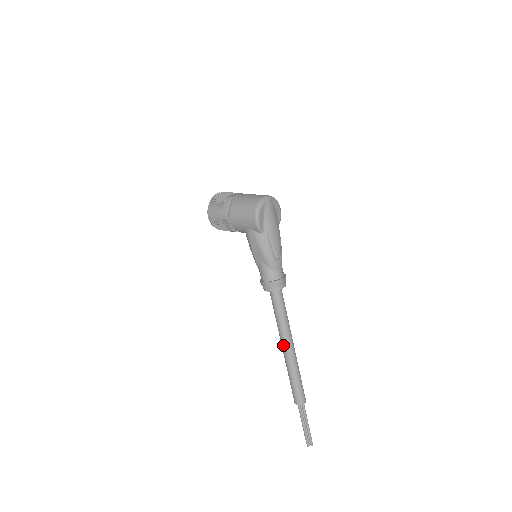
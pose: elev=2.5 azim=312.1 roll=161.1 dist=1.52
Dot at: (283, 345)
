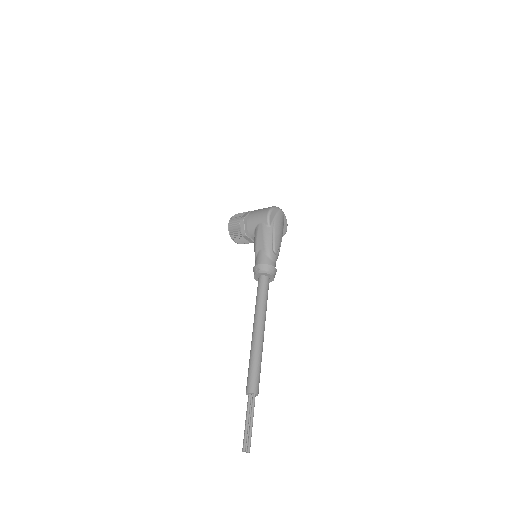
Dot at: (255, 326)
